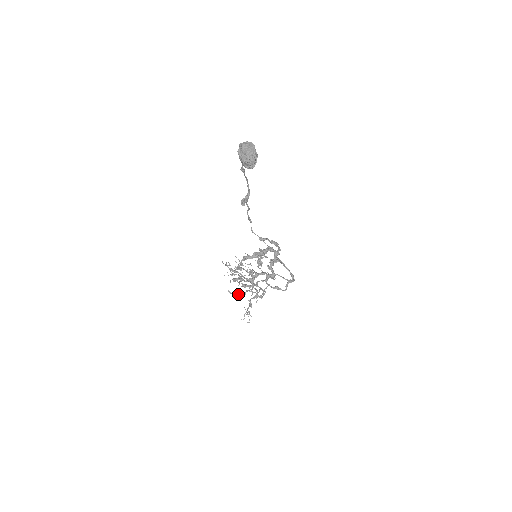
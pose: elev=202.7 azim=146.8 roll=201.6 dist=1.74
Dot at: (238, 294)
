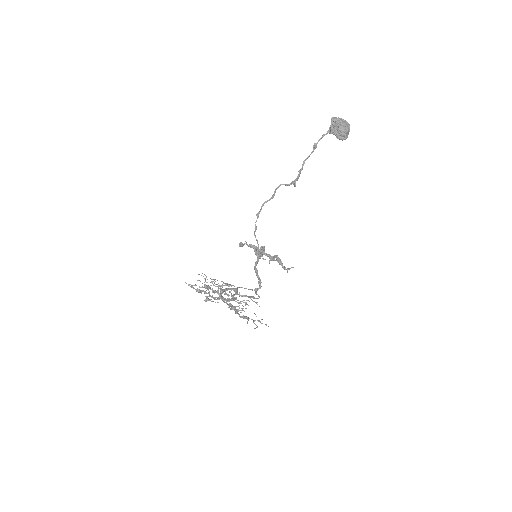
Dot at: (231, 308)
